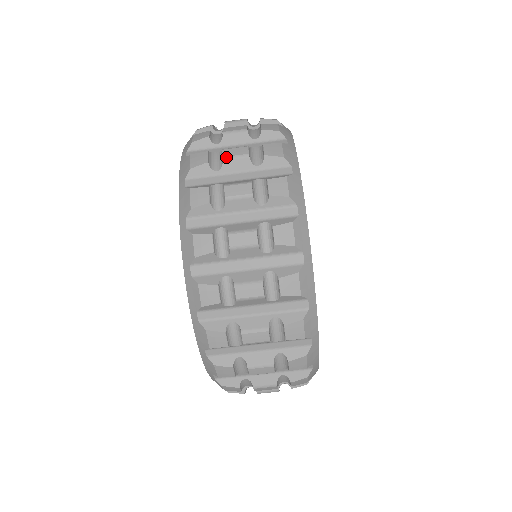
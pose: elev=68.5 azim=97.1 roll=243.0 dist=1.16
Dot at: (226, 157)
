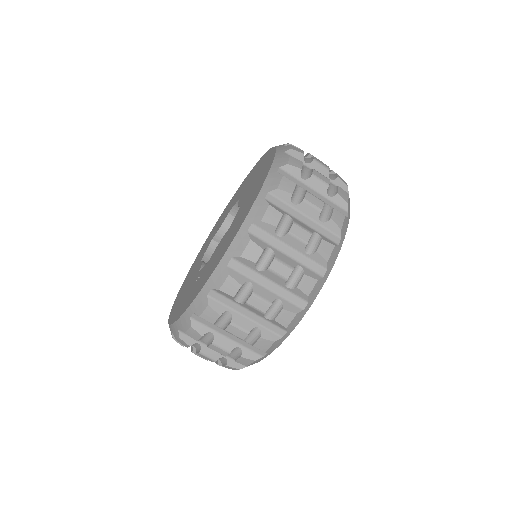
Dot at: (316, 160)
